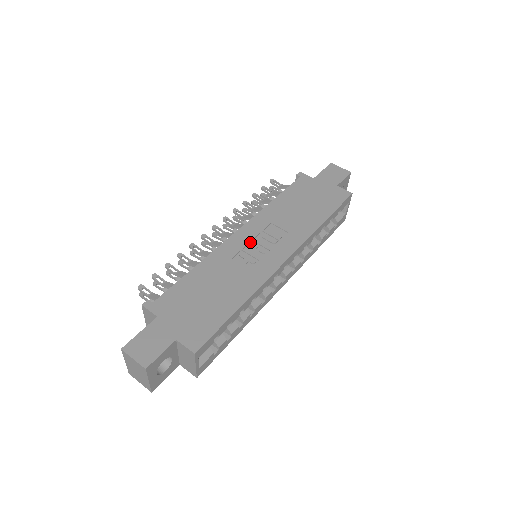
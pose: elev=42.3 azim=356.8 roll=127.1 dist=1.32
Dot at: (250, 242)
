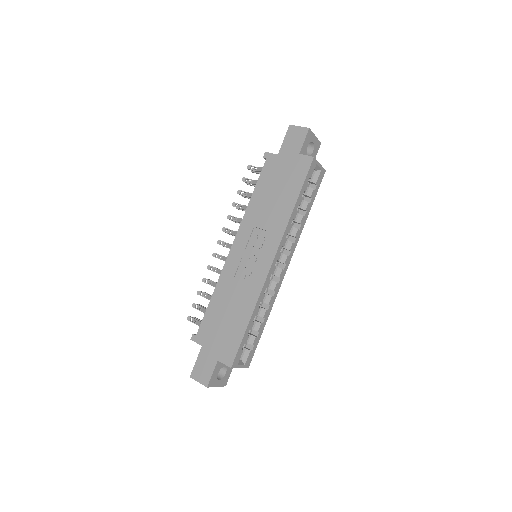
Dot at: (243, 255)
